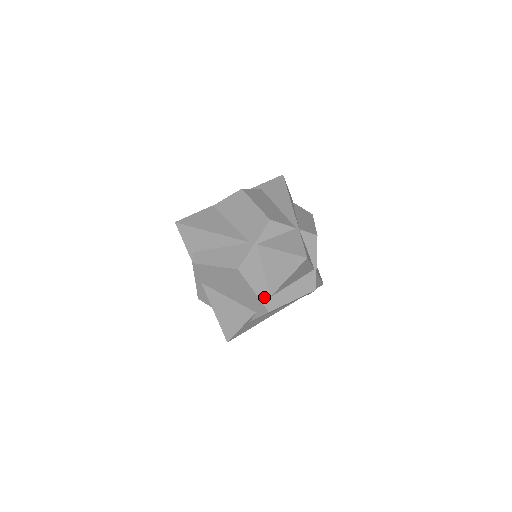
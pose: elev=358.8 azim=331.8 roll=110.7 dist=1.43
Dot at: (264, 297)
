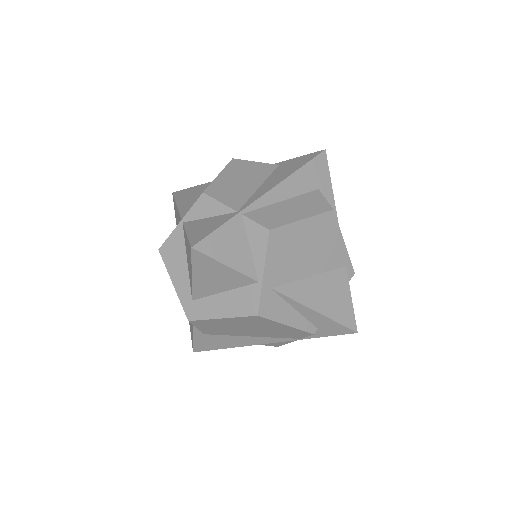
Dot at: (185, 297)
